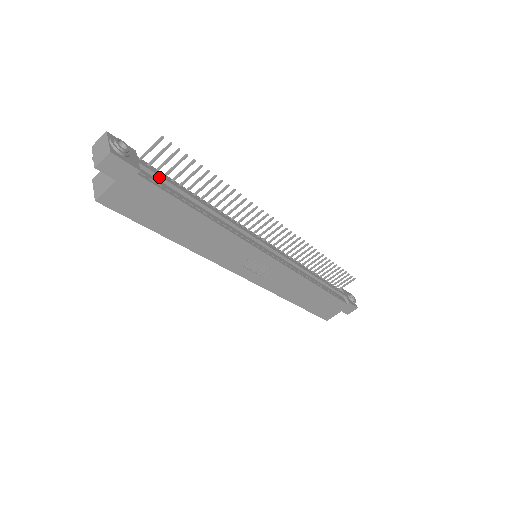
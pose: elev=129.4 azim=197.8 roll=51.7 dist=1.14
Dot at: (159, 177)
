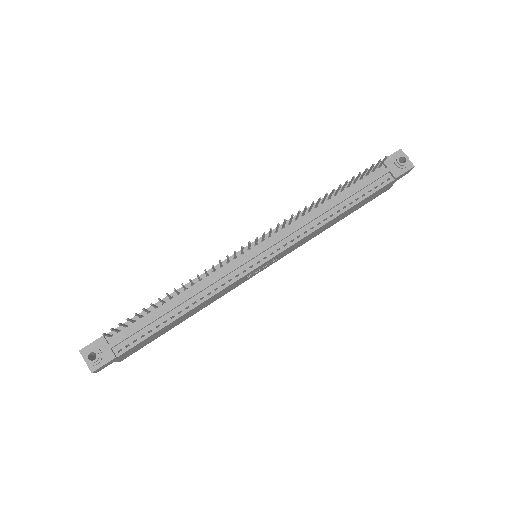
Dot at: (130, 336)
